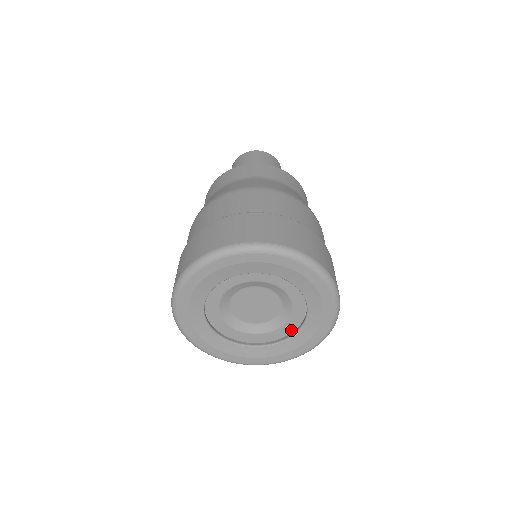
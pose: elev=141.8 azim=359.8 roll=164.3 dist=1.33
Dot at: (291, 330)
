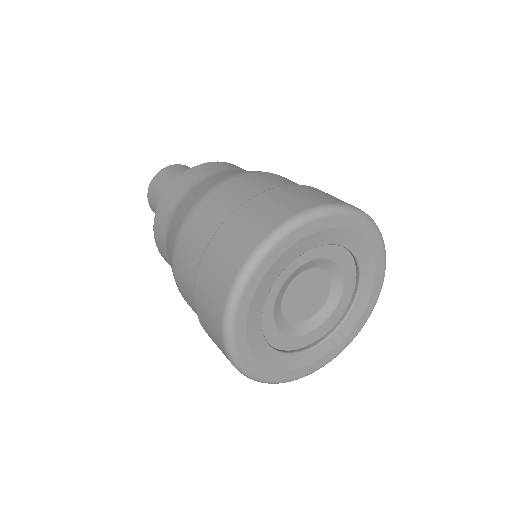
Dot at: (353, 274)
